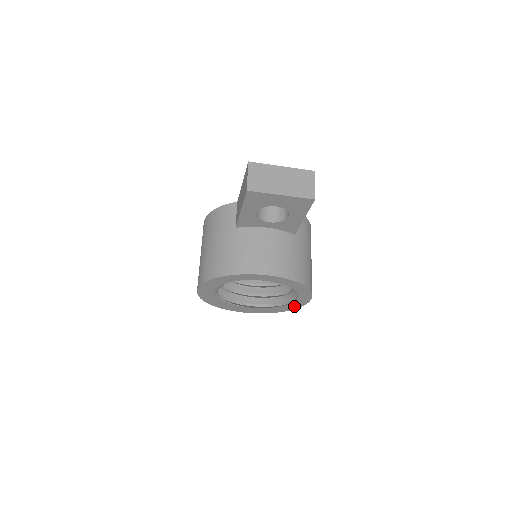
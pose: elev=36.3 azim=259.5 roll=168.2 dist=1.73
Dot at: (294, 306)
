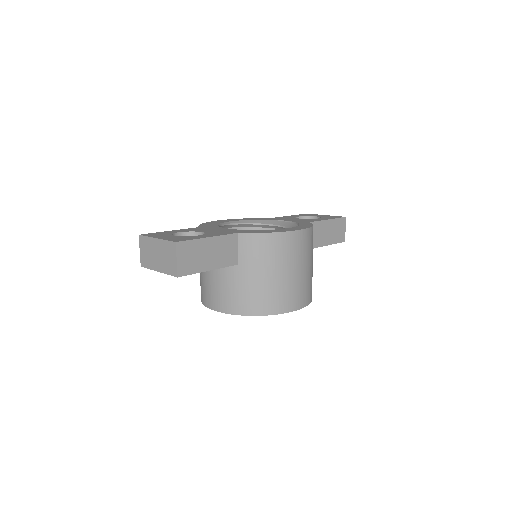
Dot at: occluded
